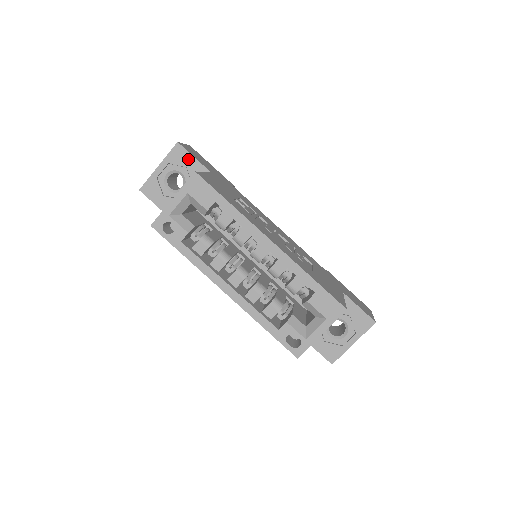
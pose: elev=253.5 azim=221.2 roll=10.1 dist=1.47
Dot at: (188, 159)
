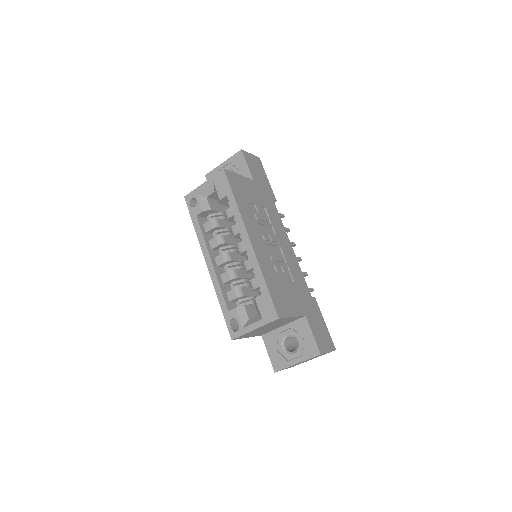
Dot at: (243, 164)
